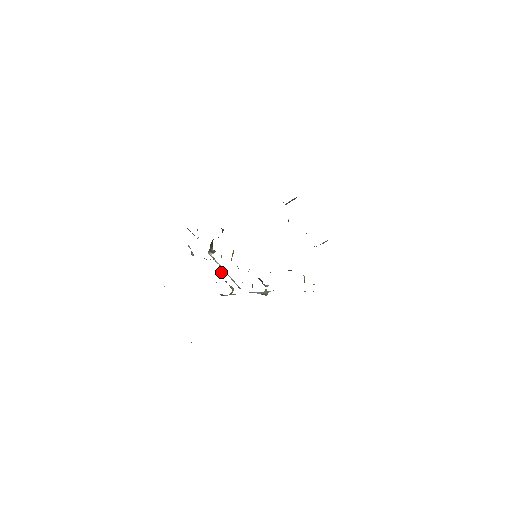
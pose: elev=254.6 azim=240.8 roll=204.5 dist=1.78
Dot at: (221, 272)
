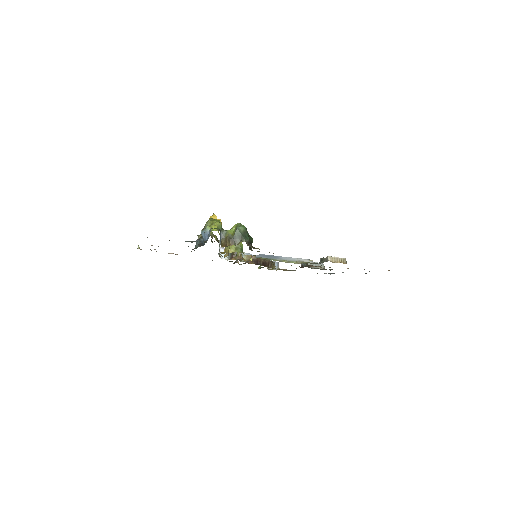
Dot at: occluded
